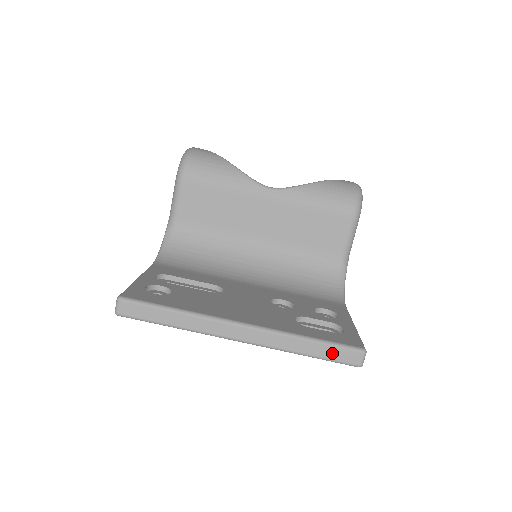
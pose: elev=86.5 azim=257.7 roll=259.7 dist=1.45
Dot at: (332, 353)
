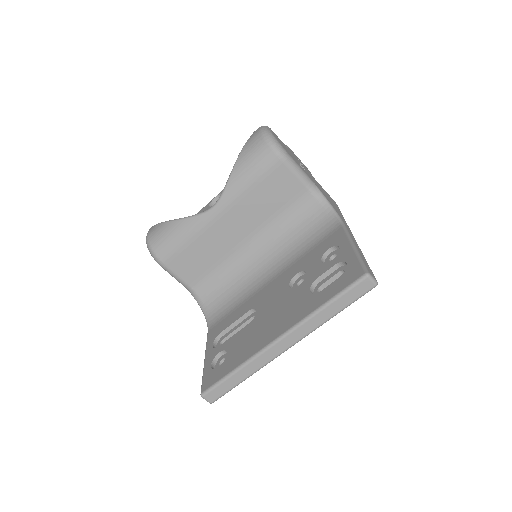
Dot at: (349, 298)
